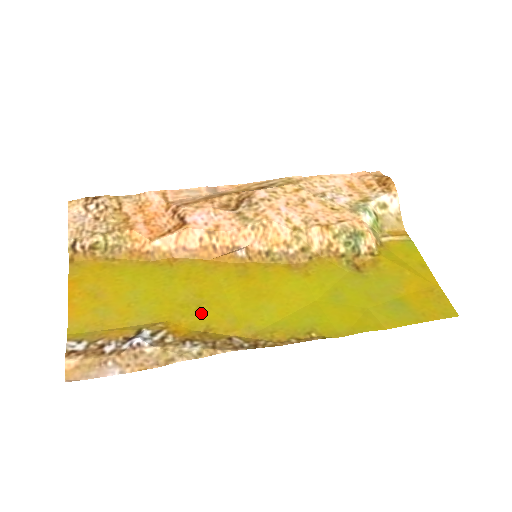
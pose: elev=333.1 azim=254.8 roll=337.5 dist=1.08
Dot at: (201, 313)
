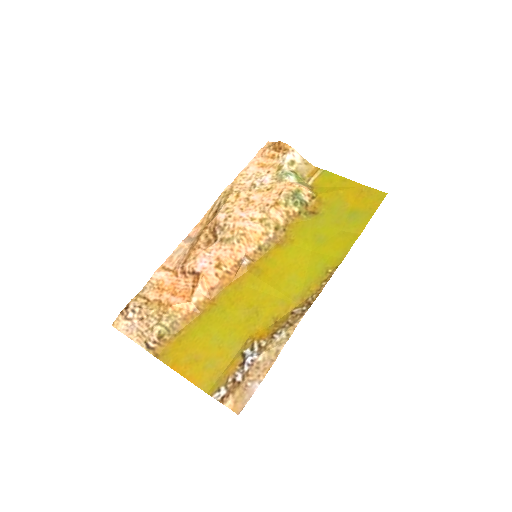
Dot at: (262, 315)
